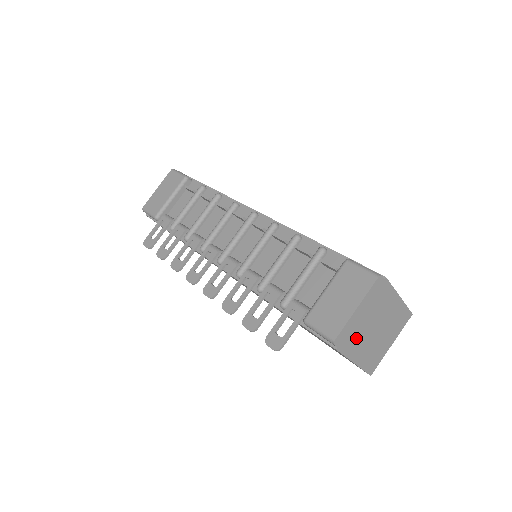
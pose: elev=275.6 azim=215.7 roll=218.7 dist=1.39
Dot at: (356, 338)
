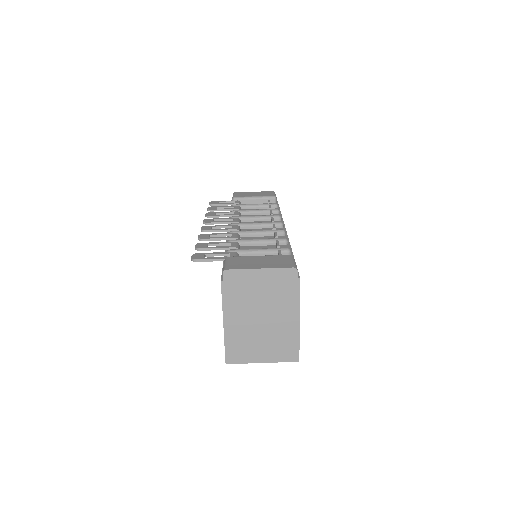
Dot at: (241, 298)
